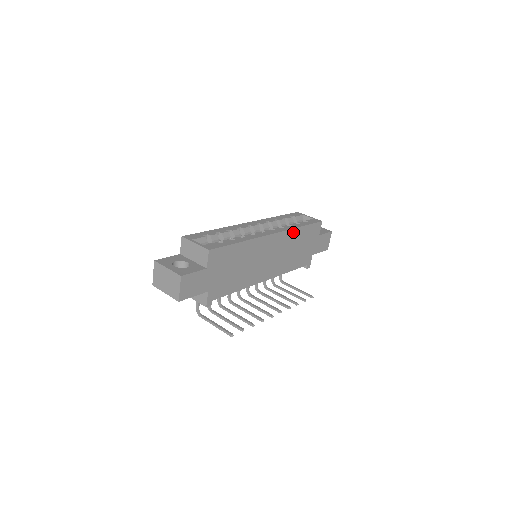
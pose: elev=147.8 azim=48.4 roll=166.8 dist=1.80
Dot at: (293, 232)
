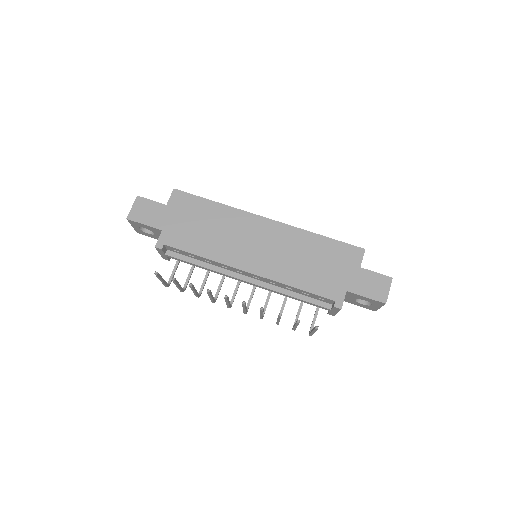
Dot at: (303, 234)
